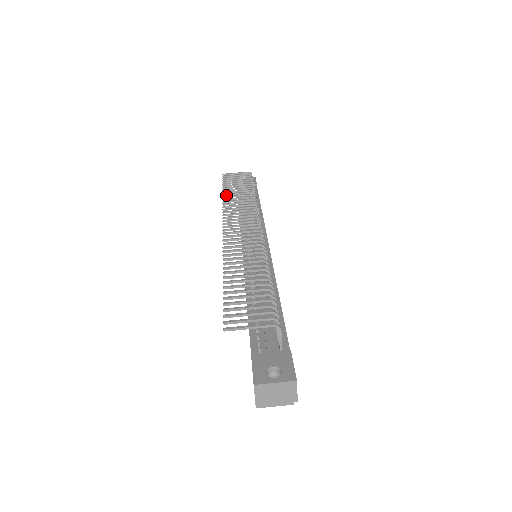
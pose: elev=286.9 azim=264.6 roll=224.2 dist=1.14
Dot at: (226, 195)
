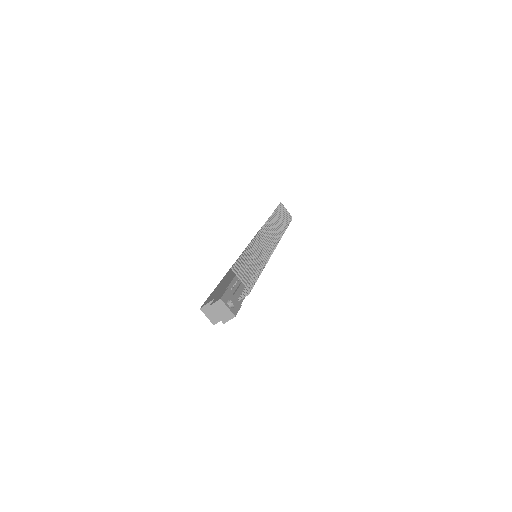
Dot at: (274, 215)
